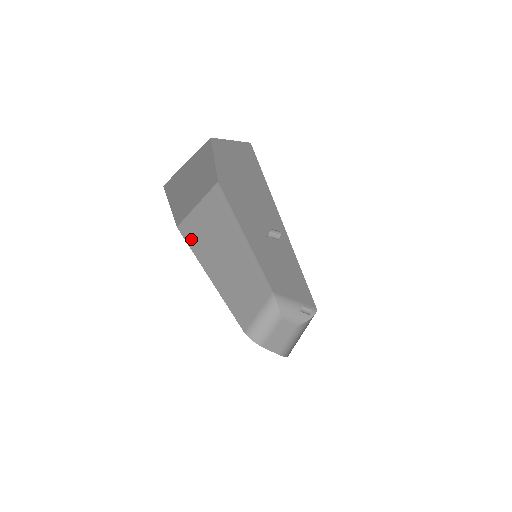
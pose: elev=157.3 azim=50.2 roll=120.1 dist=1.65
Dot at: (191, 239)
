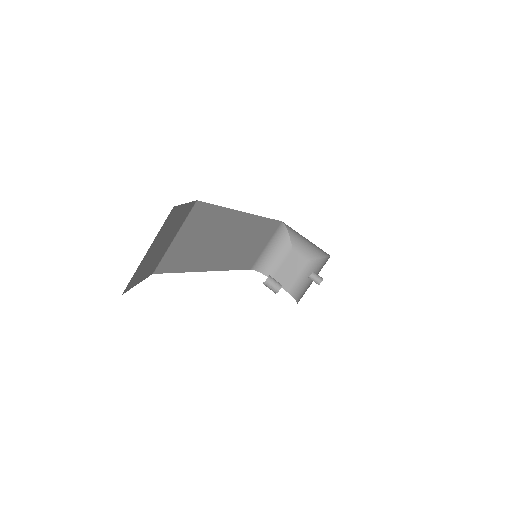
Dot at: (174, 266)
